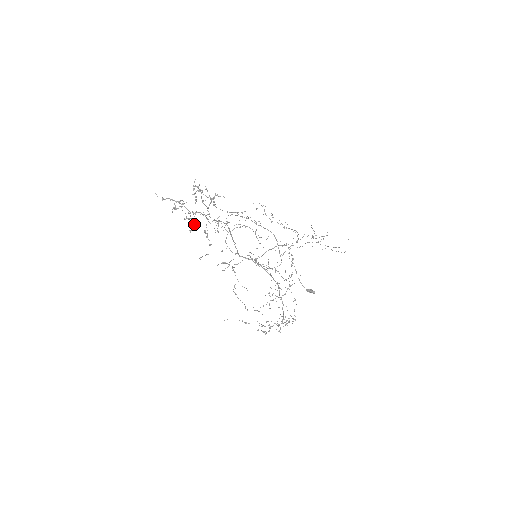
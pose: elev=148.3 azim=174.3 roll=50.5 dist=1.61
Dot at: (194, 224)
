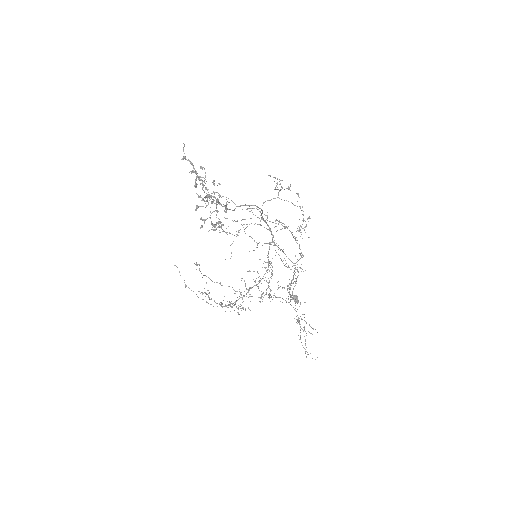
Dot at: occluded
